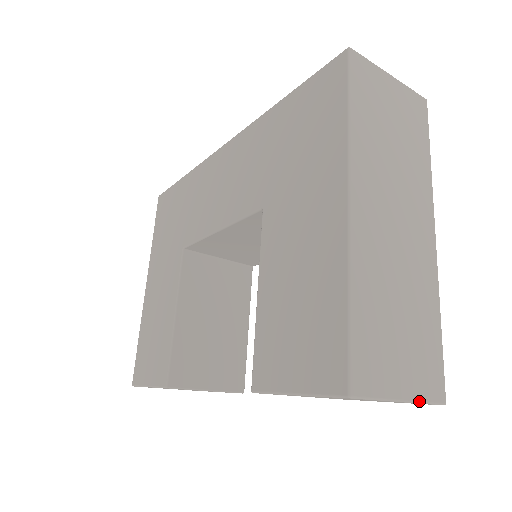
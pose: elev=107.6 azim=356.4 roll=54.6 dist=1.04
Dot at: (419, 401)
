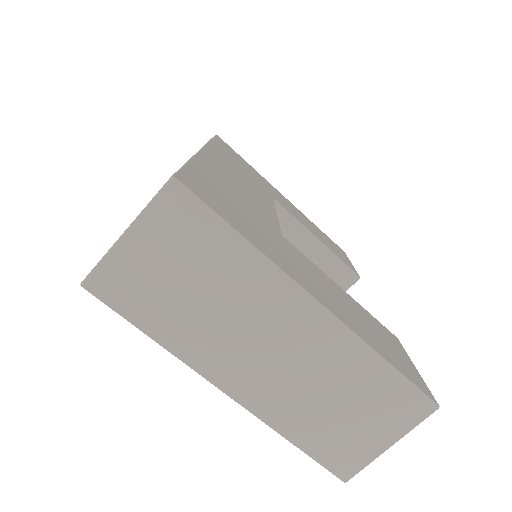
Dot at: (407, 433)
